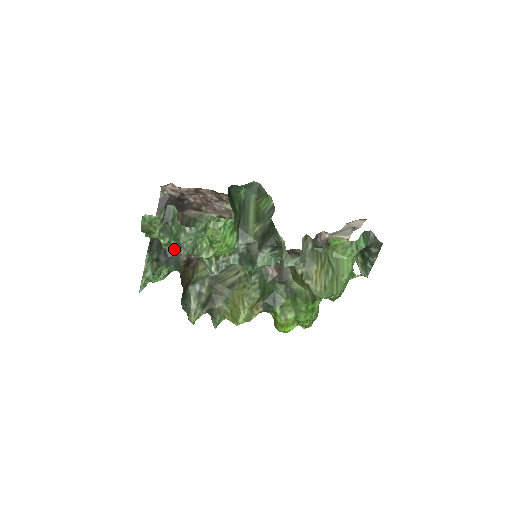
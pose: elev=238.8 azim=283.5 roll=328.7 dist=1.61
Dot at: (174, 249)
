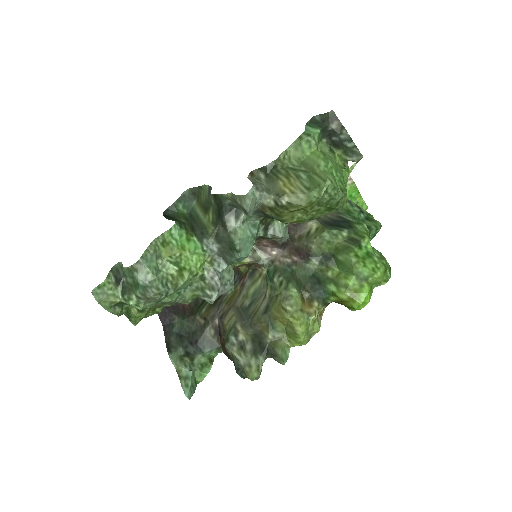
Dot at: (145, 299)
